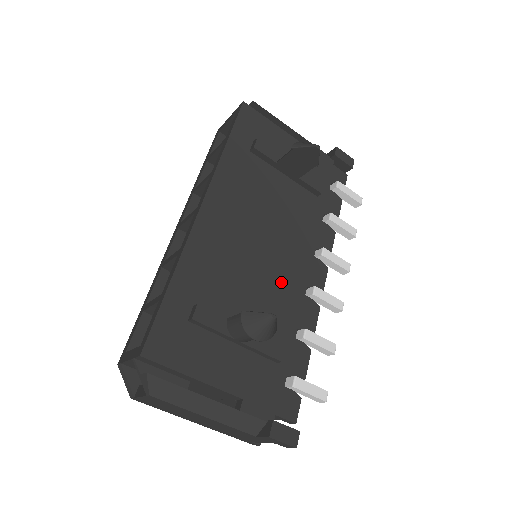
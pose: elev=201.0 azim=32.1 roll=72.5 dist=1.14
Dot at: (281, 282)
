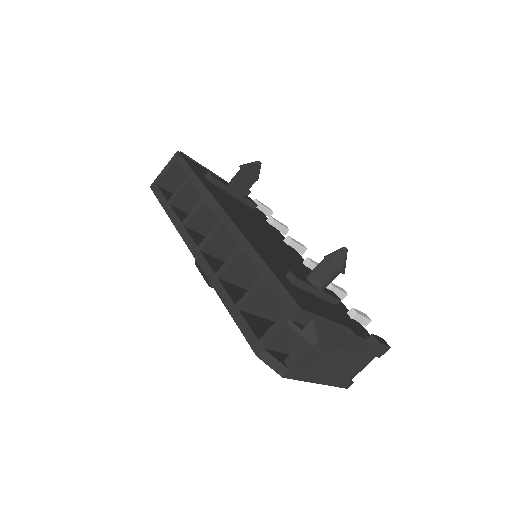
Dot at: (293, 259)
